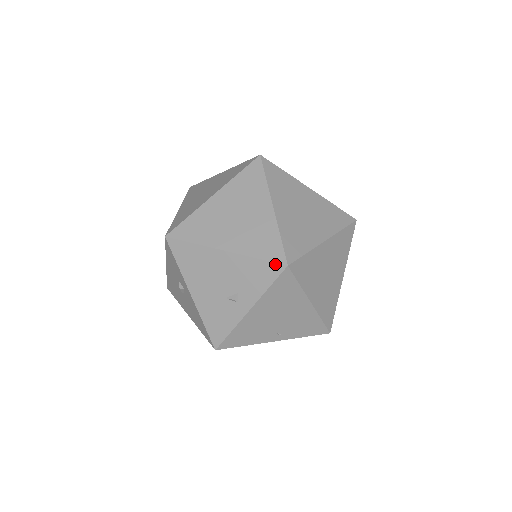
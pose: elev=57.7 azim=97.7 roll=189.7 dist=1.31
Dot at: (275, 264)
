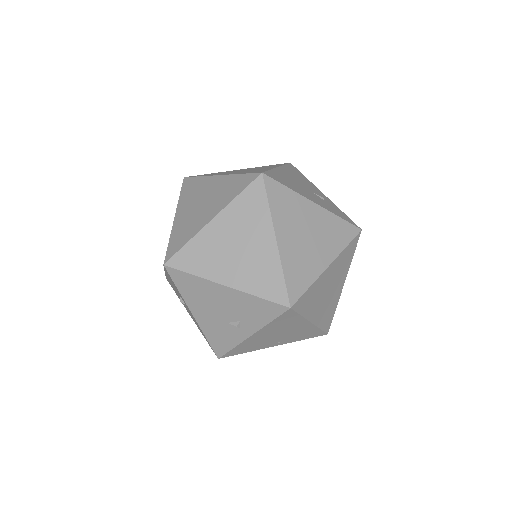
Dot at: (278, 305)
